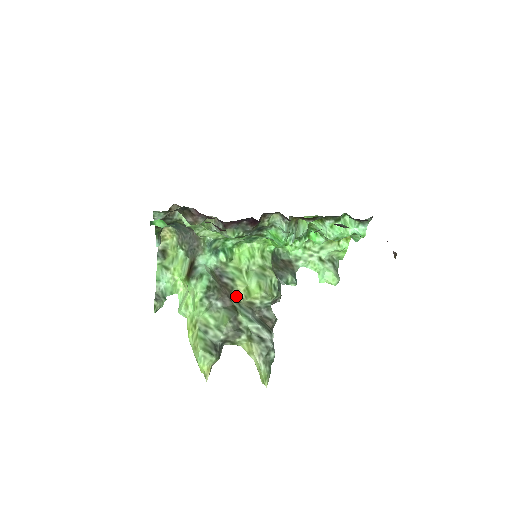
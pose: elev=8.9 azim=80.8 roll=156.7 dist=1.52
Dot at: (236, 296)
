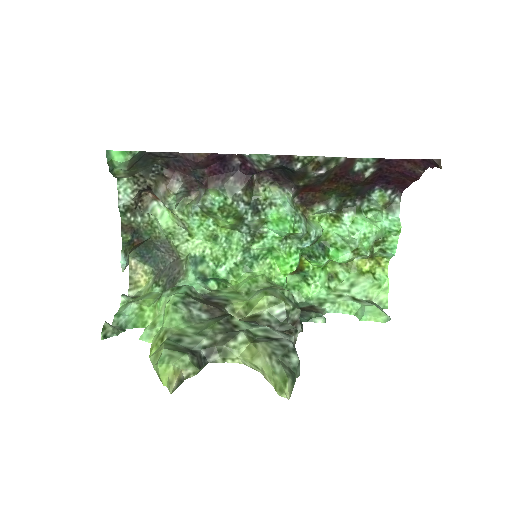
Dot at: occluded
